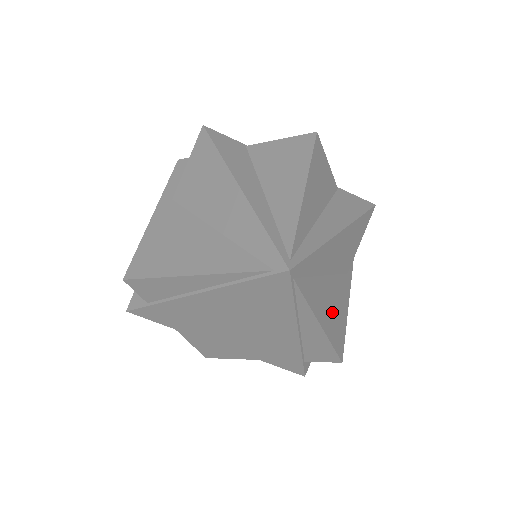
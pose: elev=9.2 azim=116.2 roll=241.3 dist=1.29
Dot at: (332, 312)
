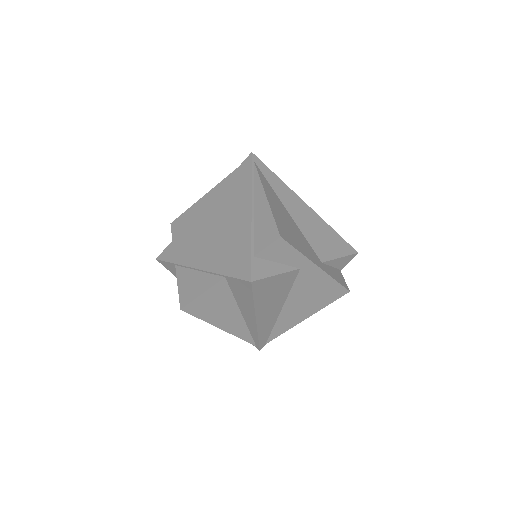
Dot at: (284, 220)
